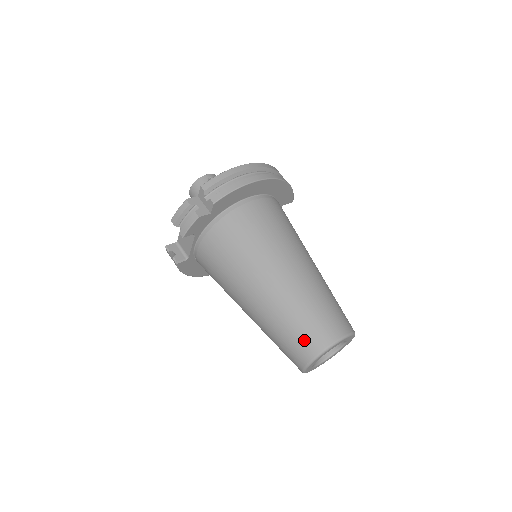
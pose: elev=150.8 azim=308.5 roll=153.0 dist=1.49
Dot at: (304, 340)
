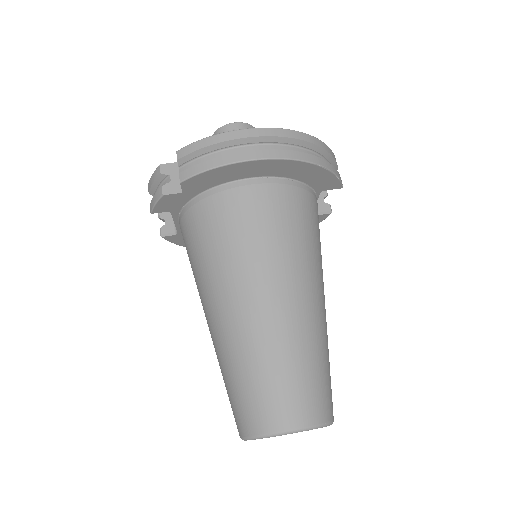
Dot at: (241, 408)
